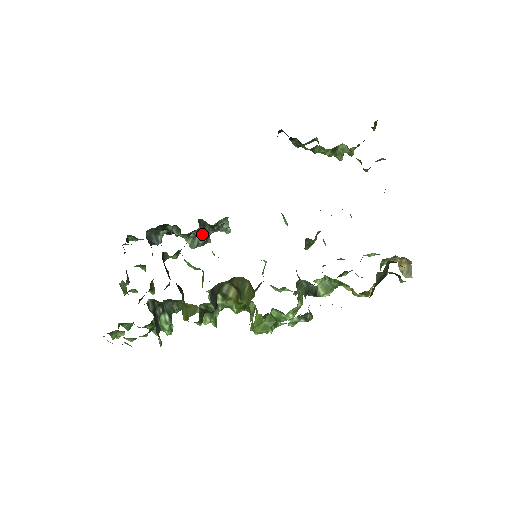
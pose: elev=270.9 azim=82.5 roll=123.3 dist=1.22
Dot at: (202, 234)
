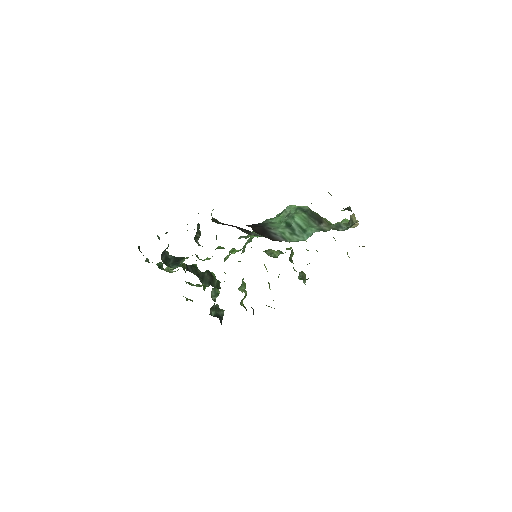
Dot at: occluded
